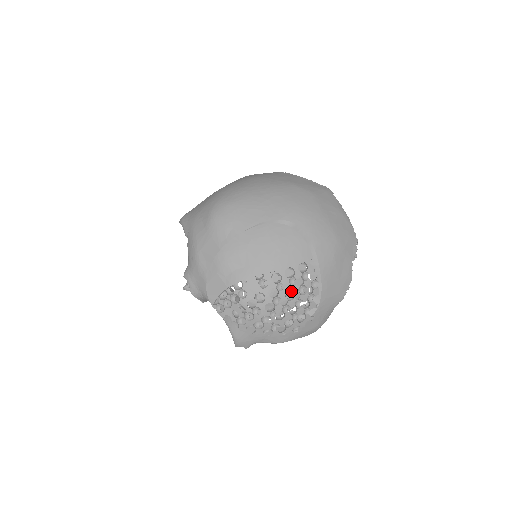
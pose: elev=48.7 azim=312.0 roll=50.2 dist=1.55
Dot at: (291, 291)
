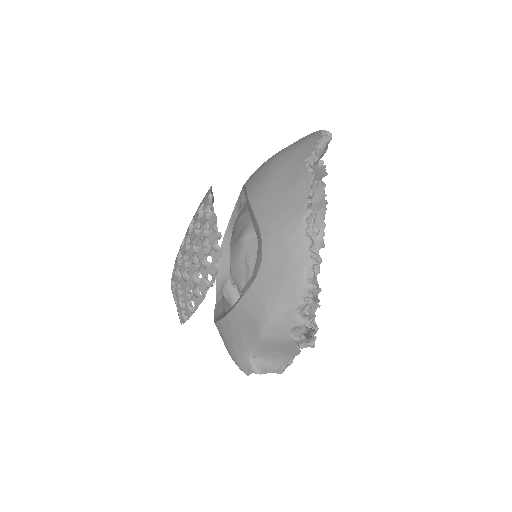
Dot at: (192, 240)
